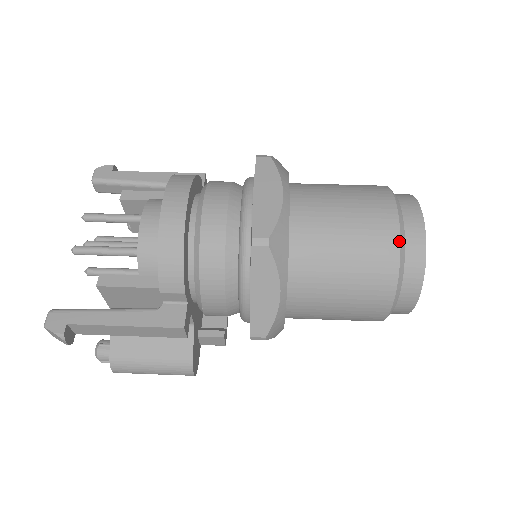
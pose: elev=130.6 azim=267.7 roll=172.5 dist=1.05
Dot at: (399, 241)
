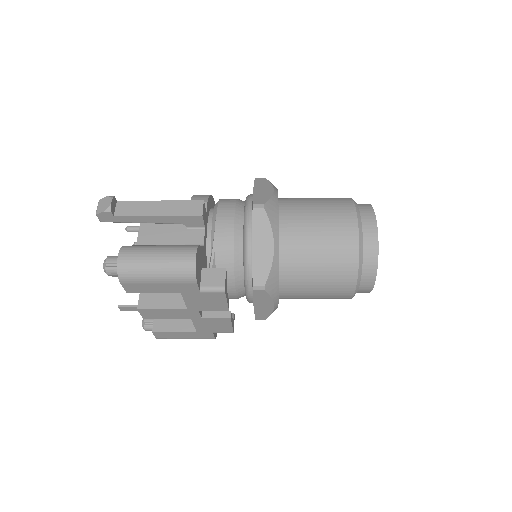
Dot at: occluded
